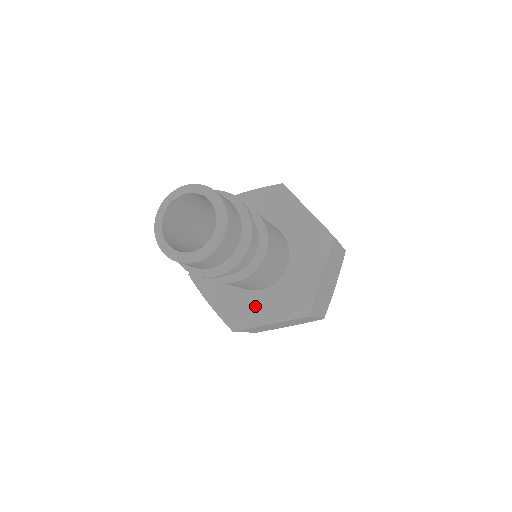
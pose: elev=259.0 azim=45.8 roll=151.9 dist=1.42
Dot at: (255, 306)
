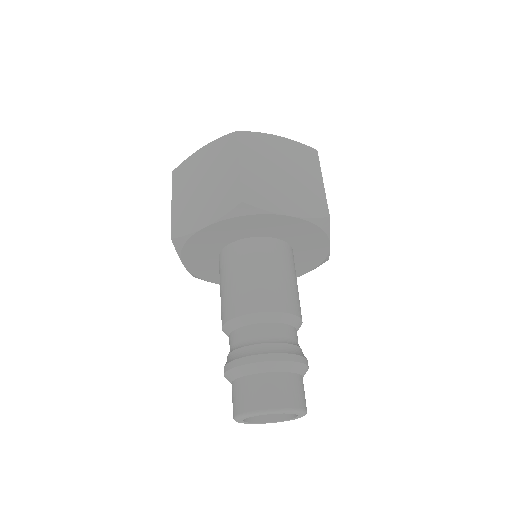
Dot at: occluded
